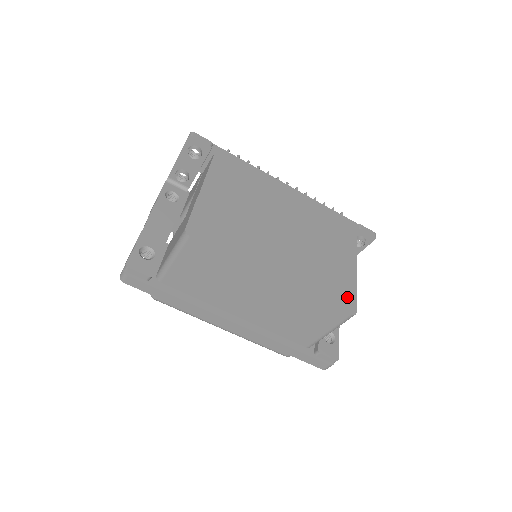
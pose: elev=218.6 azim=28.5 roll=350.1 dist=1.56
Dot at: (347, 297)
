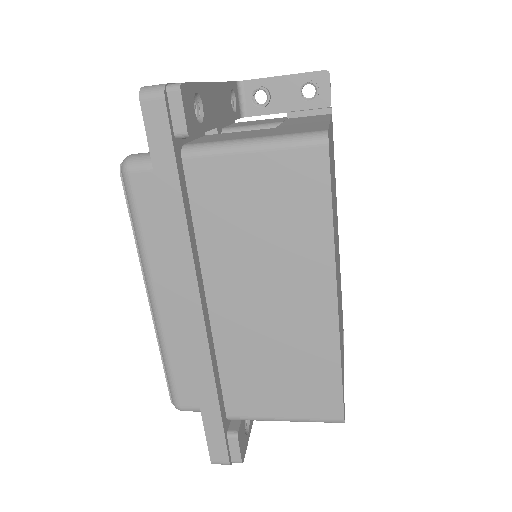
Dot at: occluded
